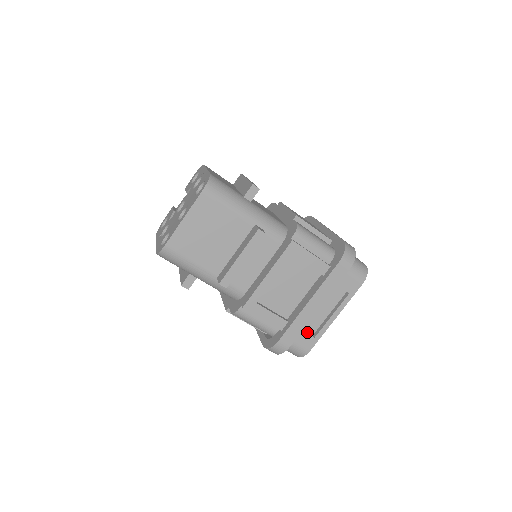
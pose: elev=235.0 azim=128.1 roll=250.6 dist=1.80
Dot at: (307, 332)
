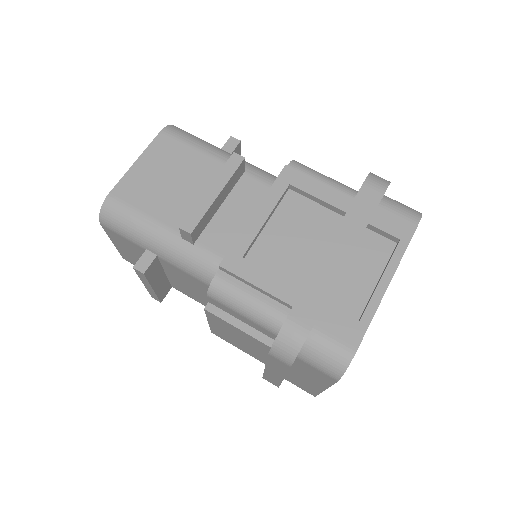
Dot at: (343, 314)
